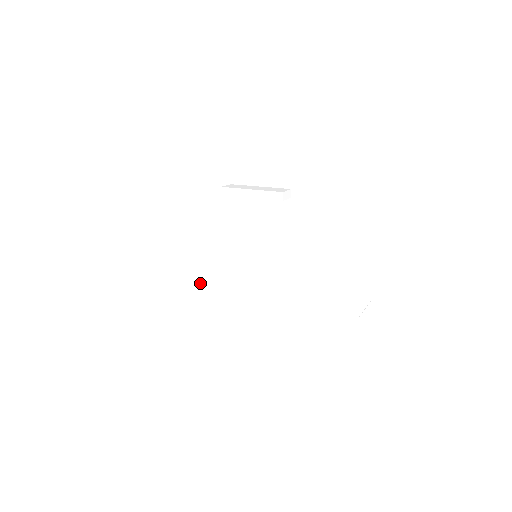
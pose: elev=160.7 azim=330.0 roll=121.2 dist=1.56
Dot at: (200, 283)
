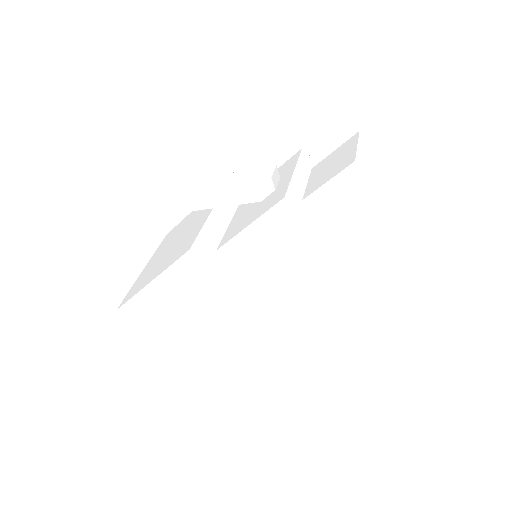
Dot at: (205, 320)
